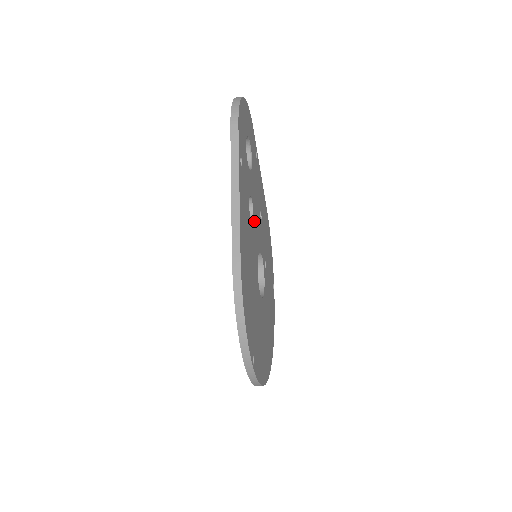
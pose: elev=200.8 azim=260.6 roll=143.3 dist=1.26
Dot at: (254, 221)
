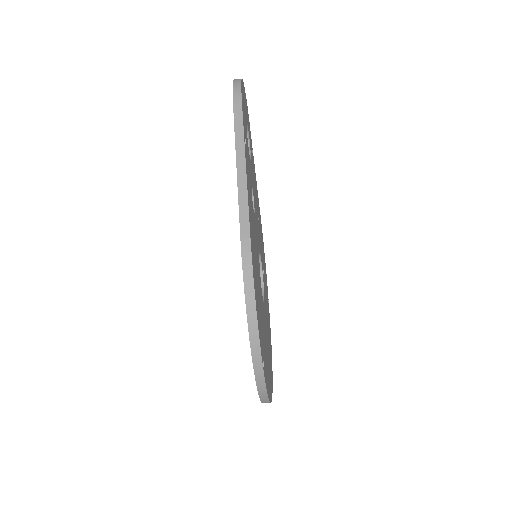
Dot at: (255, 215)
